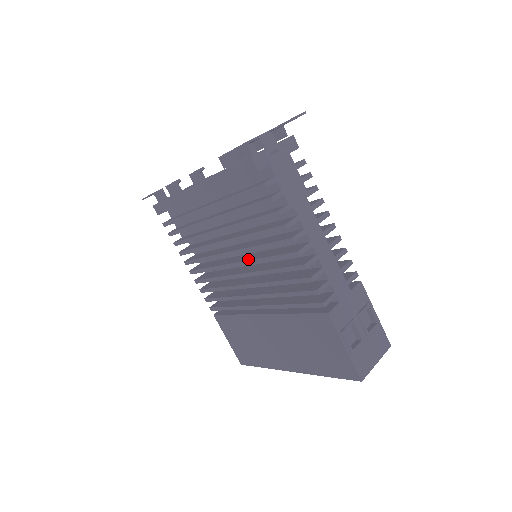
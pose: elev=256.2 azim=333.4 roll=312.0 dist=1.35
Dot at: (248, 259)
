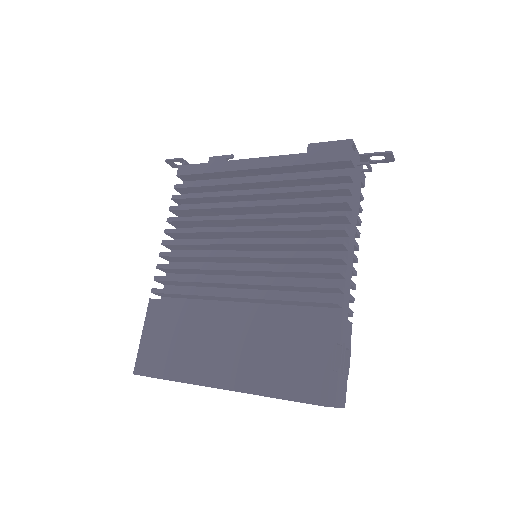
Dot at: (266, 240)
